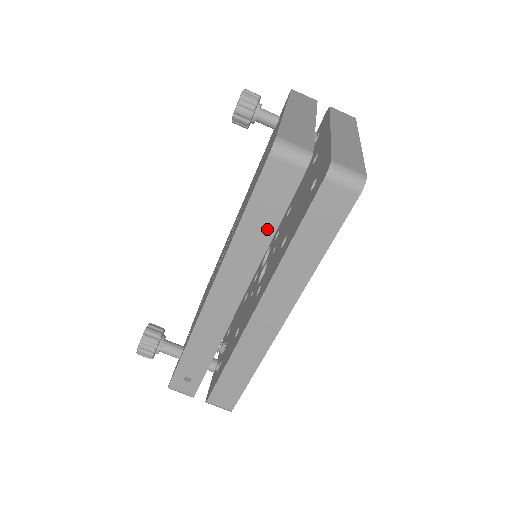
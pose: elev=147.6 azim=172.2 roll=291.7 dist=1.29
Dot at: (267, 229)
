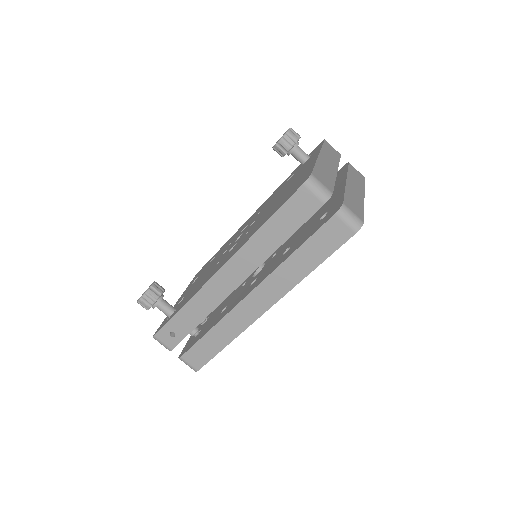
Dot at: (281, 236)
